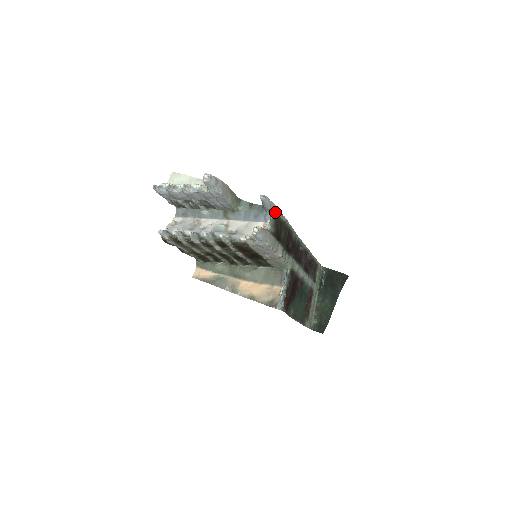
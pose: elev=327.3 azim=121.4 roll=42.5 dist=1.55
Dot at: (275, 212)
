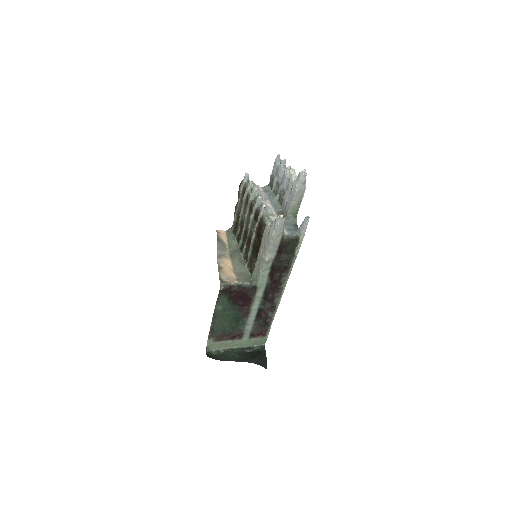
Dot at: (300, 237)
